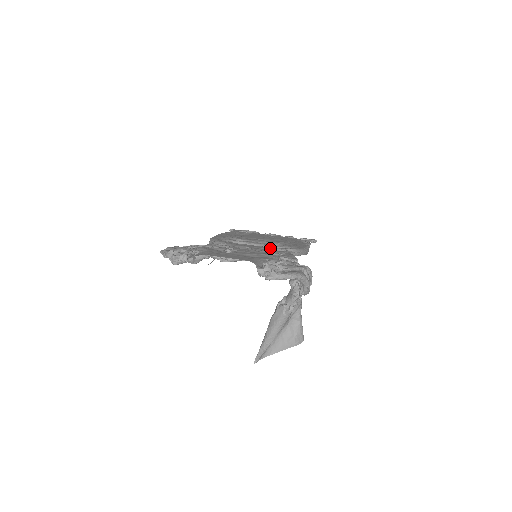
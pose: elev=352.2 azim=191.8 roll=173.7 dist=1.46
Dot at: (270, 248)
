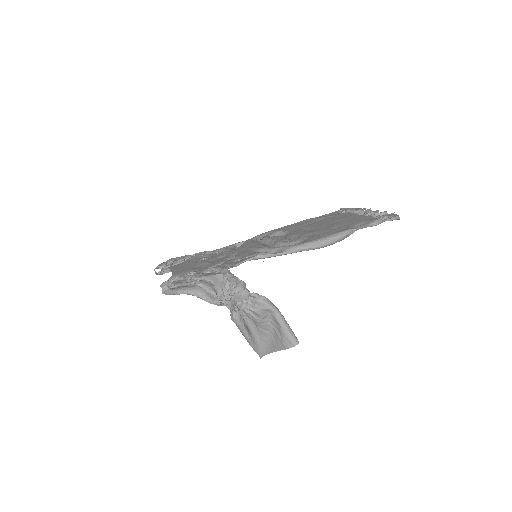
Dot at: (260, 248)
